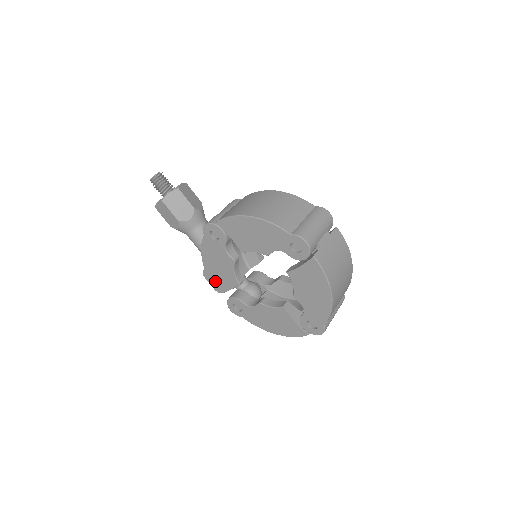
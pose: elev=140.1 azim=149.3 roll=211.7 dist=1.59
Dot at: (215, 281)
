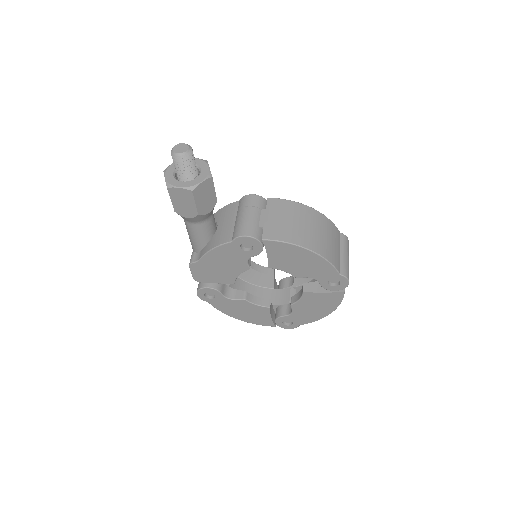
Dot at: (202, 273)
